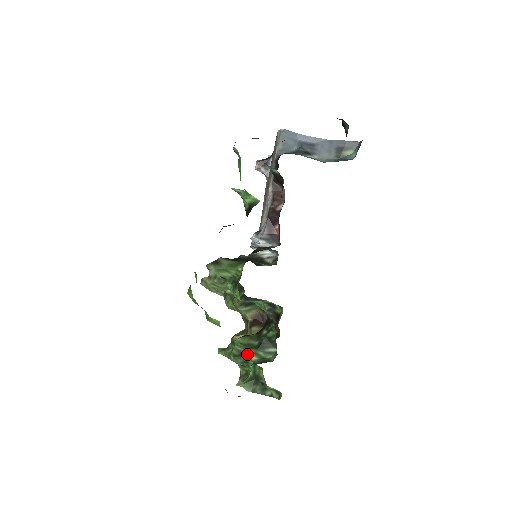
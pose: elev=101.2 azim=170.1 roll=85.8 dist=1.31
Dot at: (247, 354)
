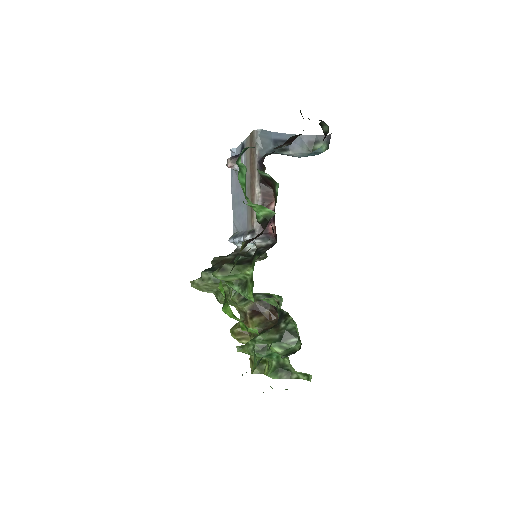
Dot at: (272, 348)
